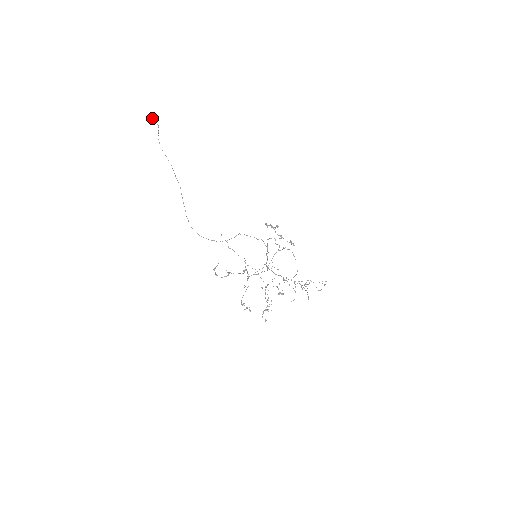
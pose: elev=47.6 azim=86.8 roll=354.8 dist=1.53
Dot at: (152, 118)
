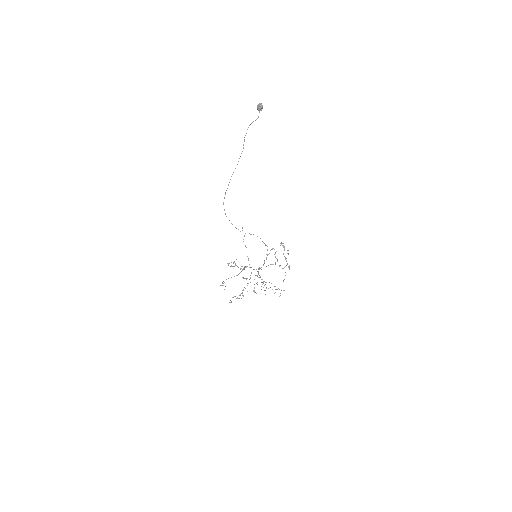
Dot at: (259, 108)
